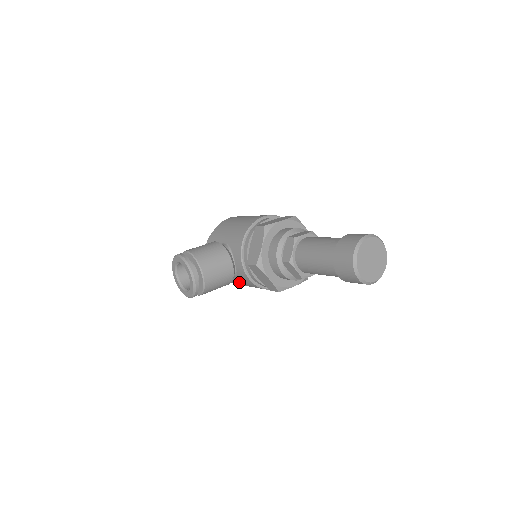
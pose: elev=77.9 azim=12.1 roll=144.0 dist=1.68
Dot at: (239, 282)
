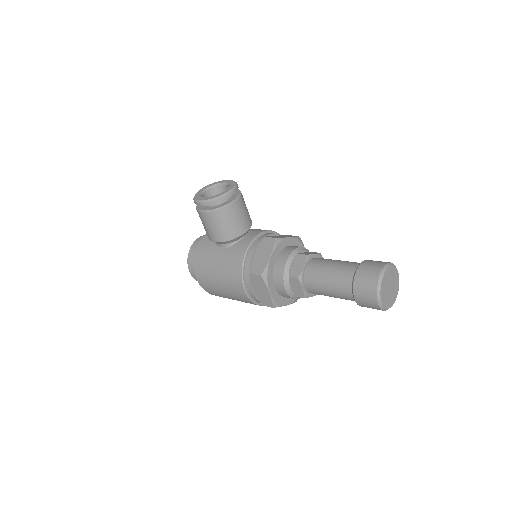
Dot at: (221, 256)
